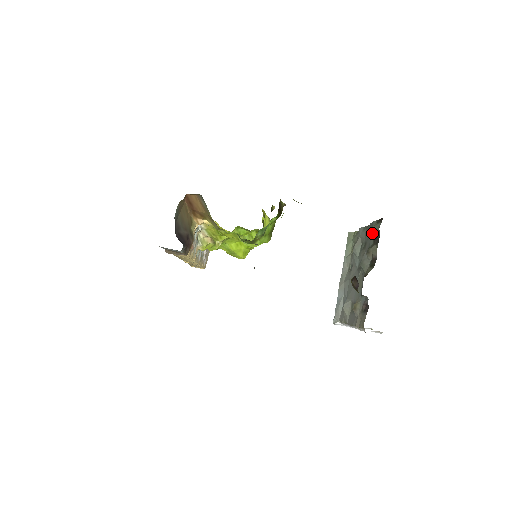
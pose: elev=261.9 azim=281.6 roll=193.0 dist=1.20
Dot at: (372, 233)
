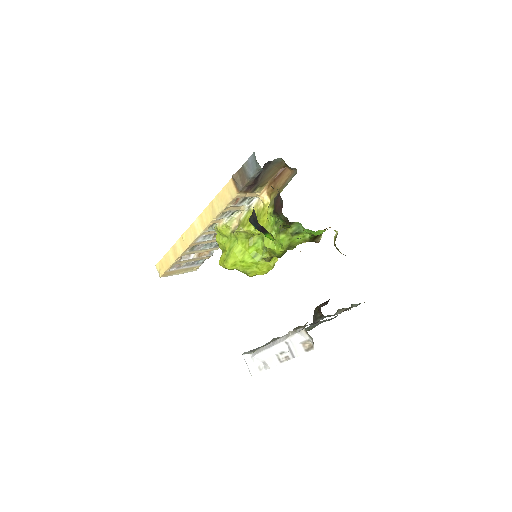
Dot at: (352, 305)
